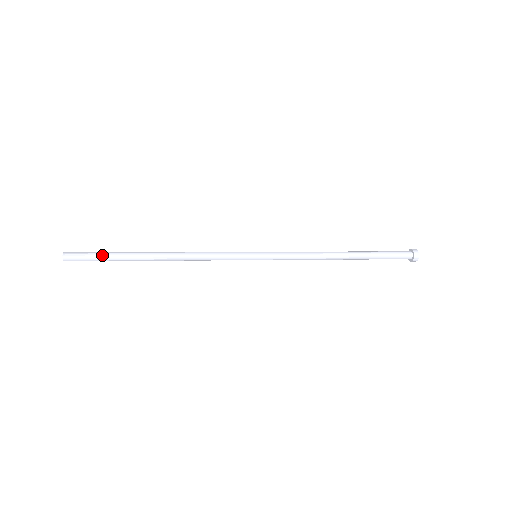
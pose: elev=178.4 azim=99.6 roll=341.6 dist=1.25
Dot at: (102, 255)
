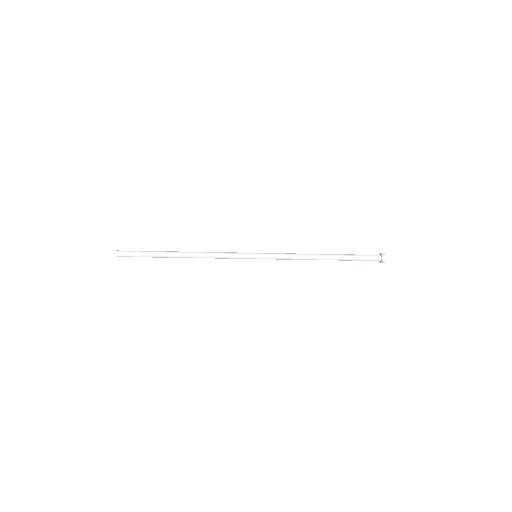
Dot at: (143, 252)
